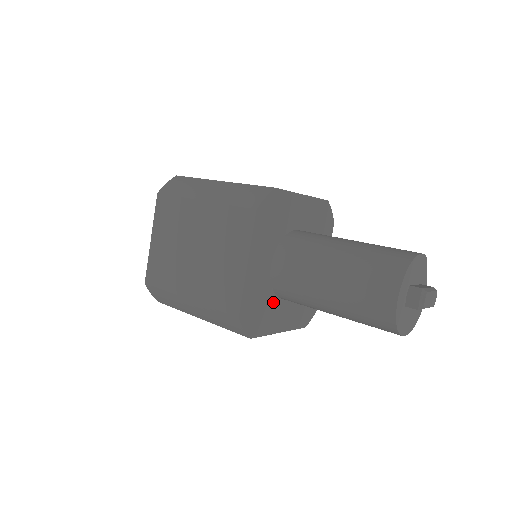
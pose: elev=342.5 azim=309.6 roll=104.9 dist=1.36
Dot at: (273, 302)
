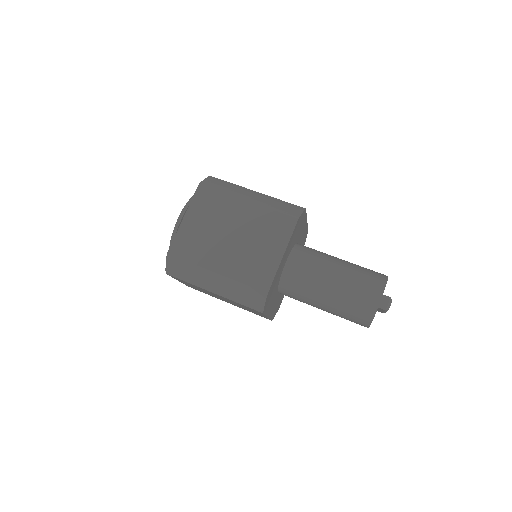
Dot at: (276, 291)
